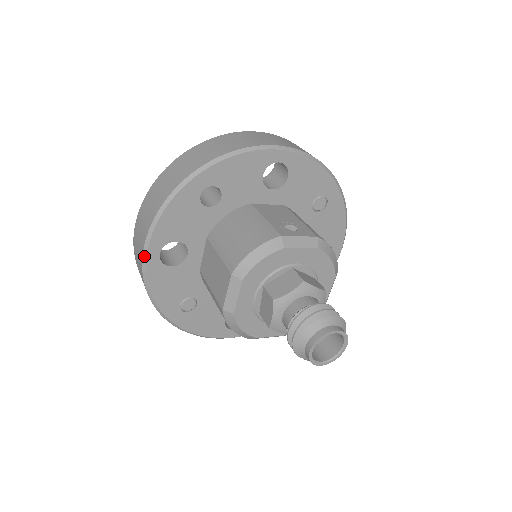
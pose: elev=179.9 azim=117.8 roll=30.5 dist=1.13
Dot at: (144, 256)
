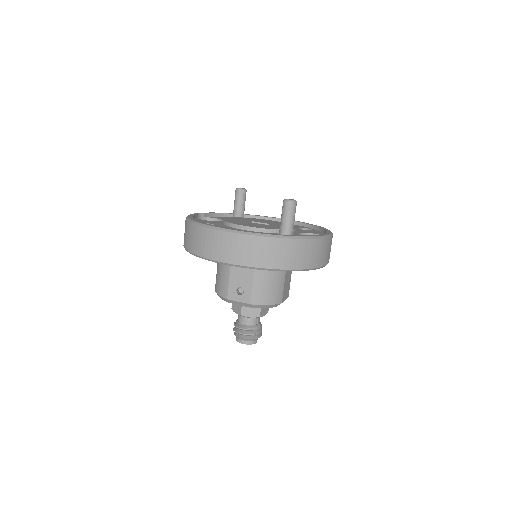
Dot at: occluded
